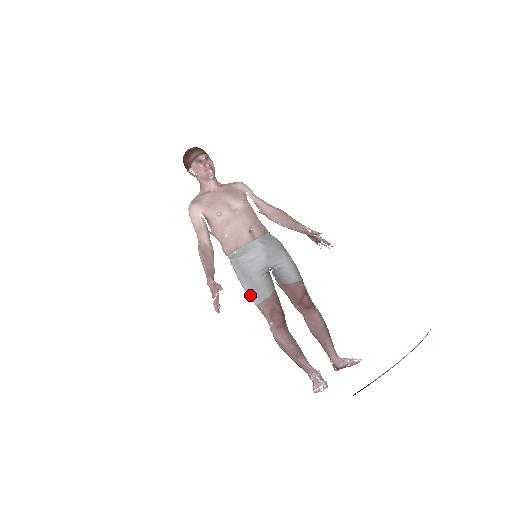
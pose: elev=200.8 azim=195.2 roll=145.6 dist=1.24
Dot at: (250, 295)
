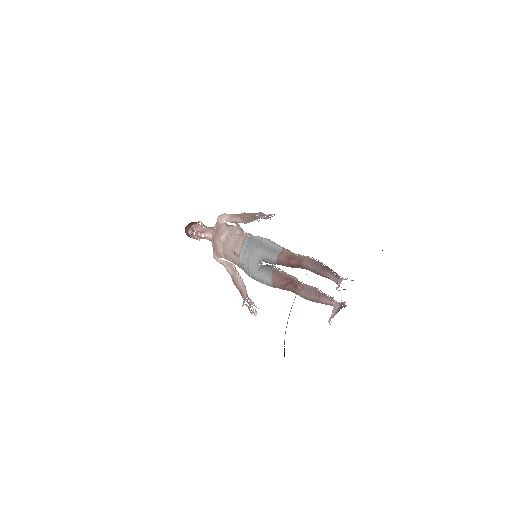
Dot at: occluded
